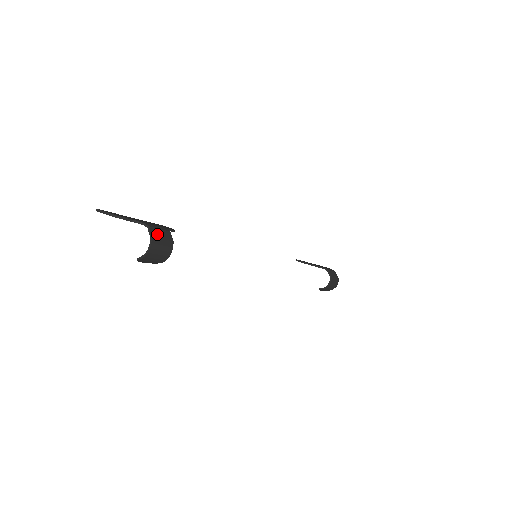
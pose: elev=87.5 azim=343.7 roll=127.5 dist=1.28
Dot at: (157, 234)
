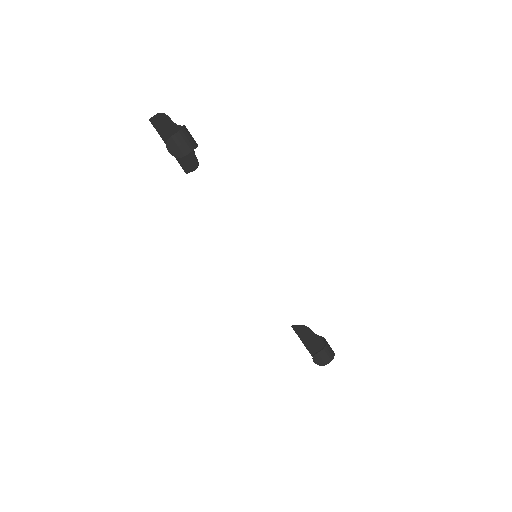
Dot at: occluded
